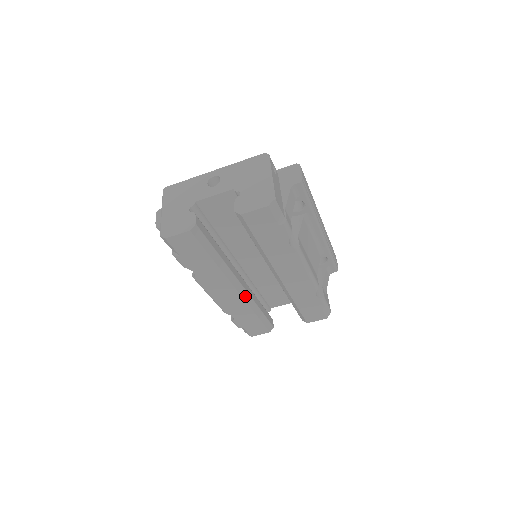
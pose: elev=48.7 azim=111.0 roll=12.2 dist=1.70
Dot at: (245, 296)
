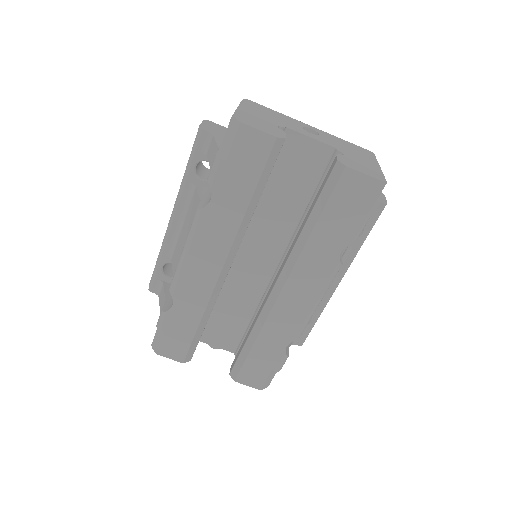
Dot at: (218, 286)
